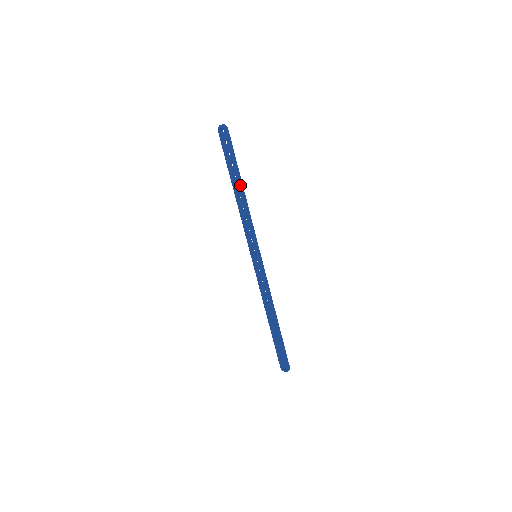
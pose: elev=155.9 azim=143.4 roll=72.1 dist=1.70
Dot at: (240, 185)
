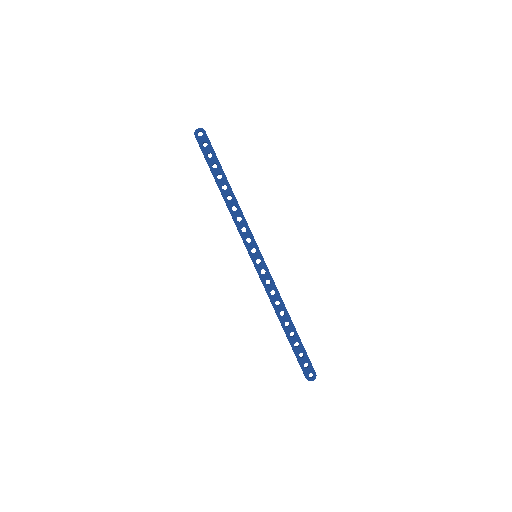
Dot at: (229, 184)
